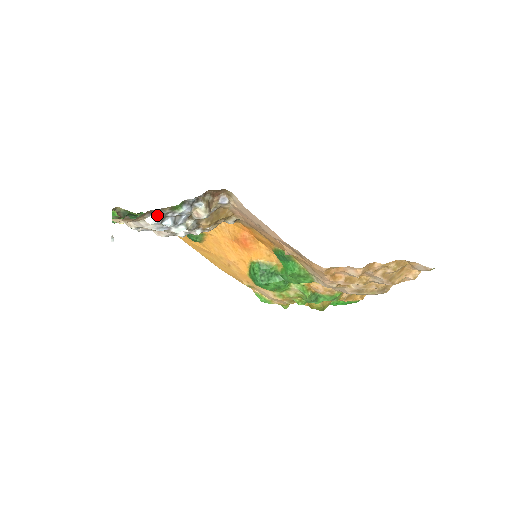
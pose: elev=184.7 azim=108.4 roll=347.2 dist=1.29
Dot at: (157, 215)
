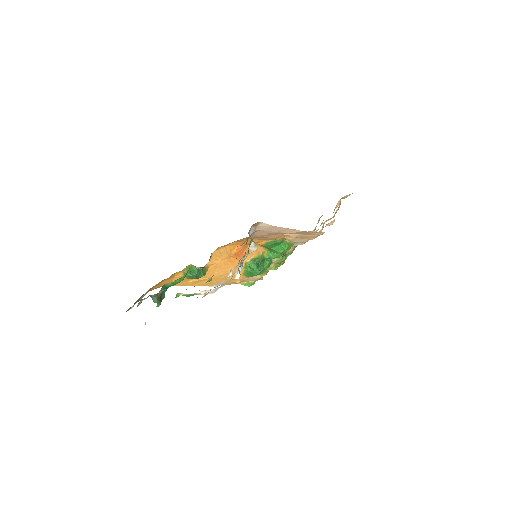
Dot at: (238, 270)
